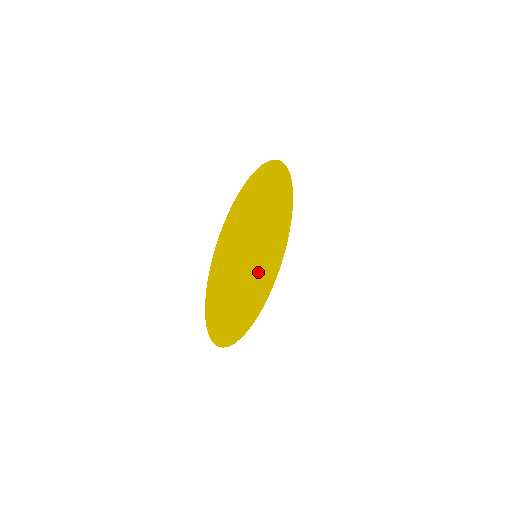
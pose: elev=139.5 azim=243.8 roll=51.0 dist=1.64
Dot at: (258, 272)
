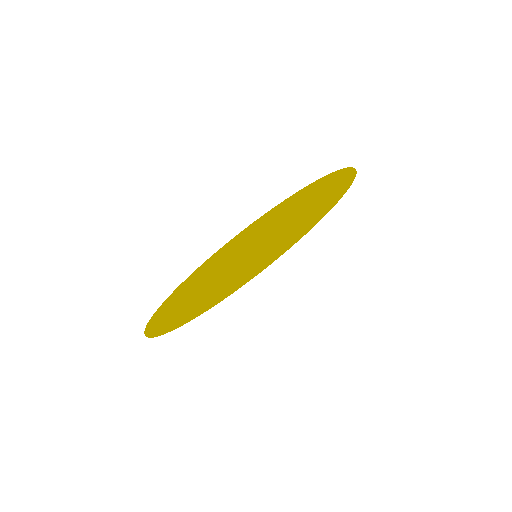
Dot at: (280, 240)
